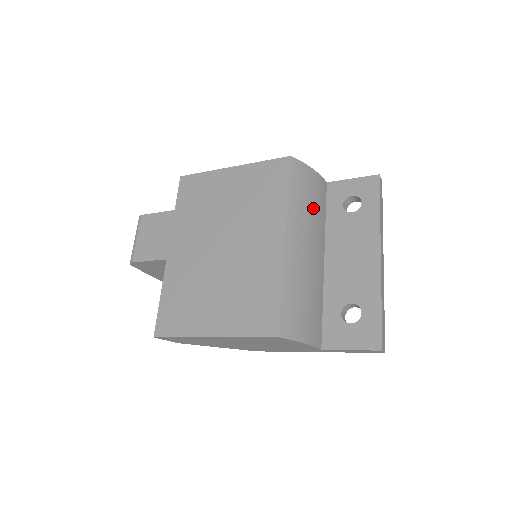
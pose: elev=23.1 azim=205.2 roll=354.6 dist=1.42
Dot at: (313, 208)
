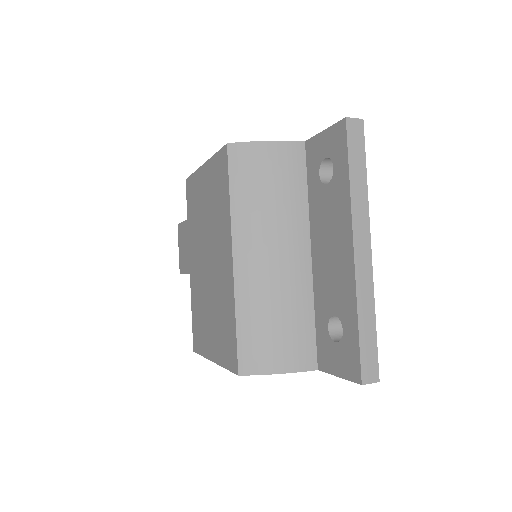
Dot at: (275, 196)
